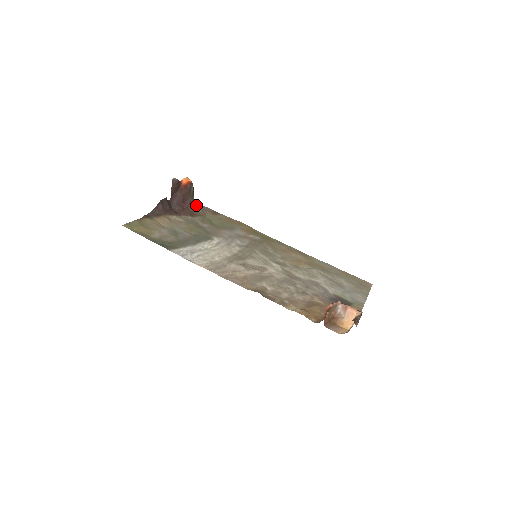
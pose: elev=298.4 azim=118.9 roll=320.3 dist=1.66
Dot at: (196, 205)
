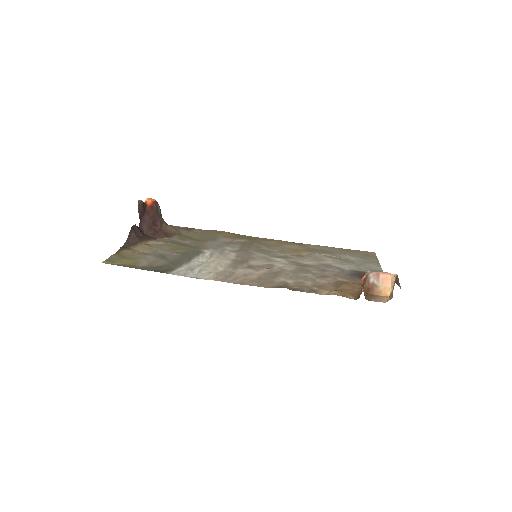
Dot at: (167, 225)
